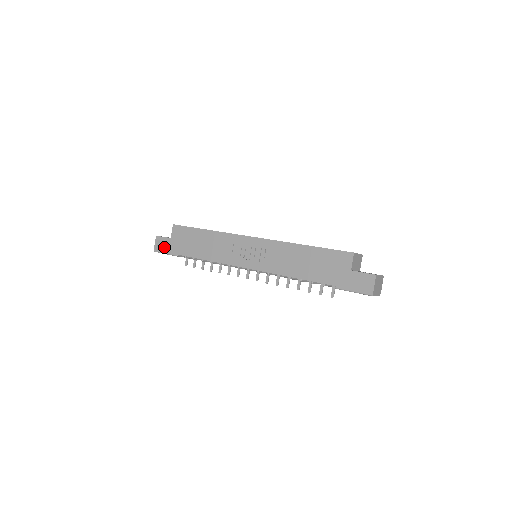
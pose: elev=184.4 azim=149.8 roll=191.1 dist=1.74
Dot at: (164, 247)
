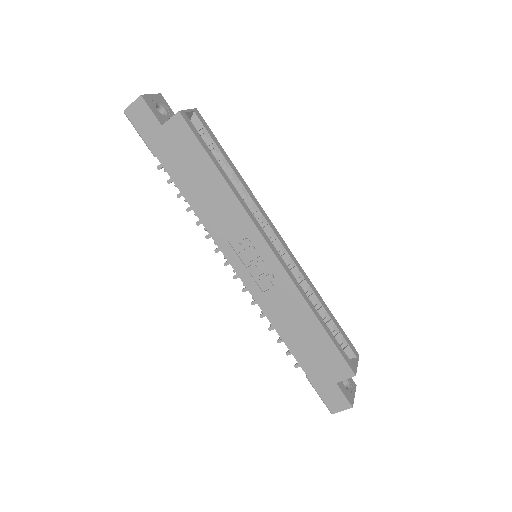
Dot at: (143, 126)
